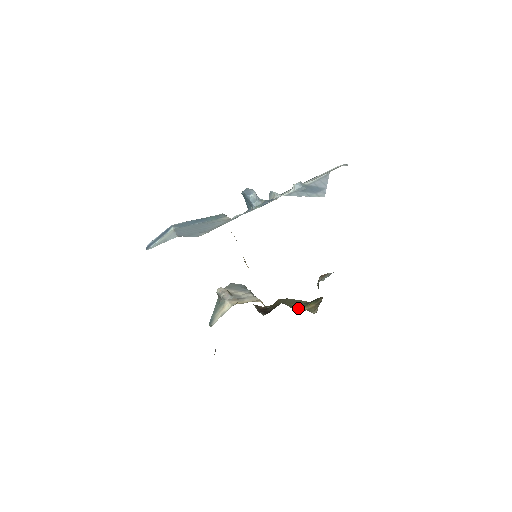
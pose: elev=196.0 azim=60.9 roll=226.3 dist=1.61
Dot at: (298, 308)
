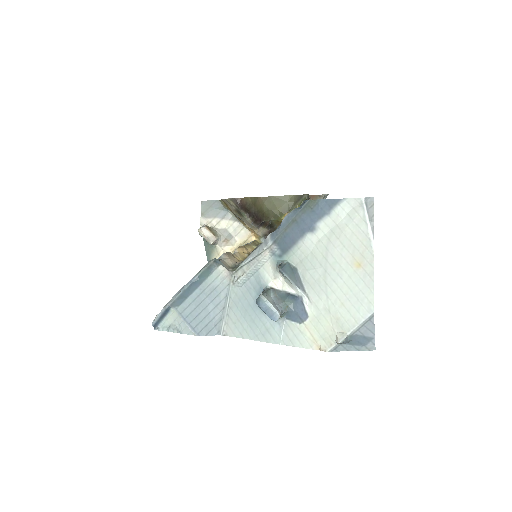
Dot at: occluded
